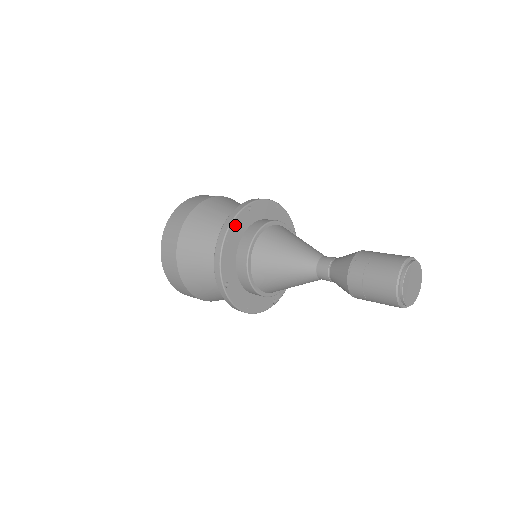
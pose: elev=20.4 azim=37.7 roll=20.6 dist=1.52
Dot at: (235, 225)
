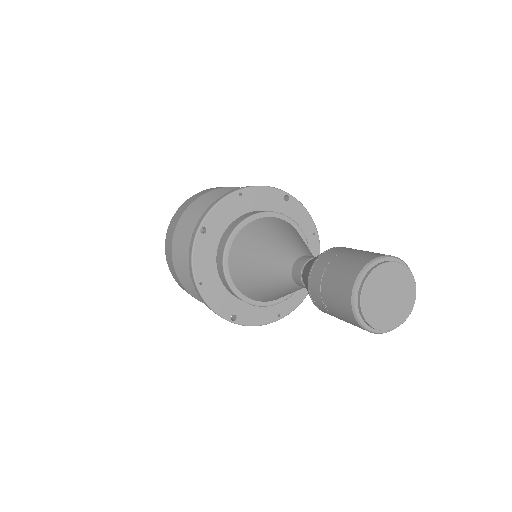
Dot at: (260, 193)
